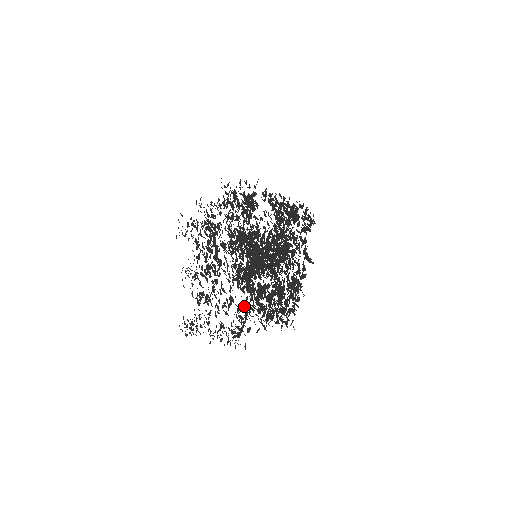
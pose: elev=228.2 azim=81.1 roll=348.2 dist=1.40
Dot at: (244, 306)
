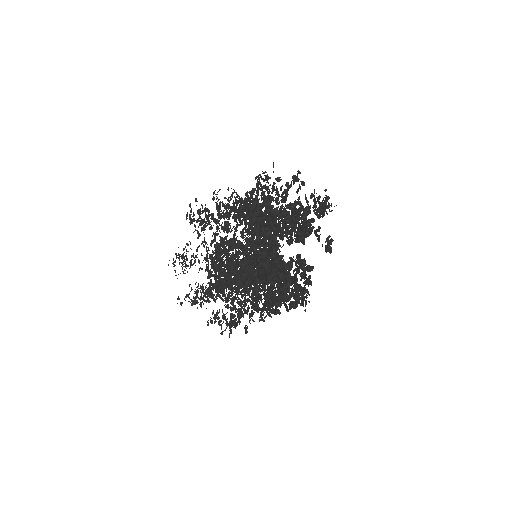
Dot at: (256, 286)
